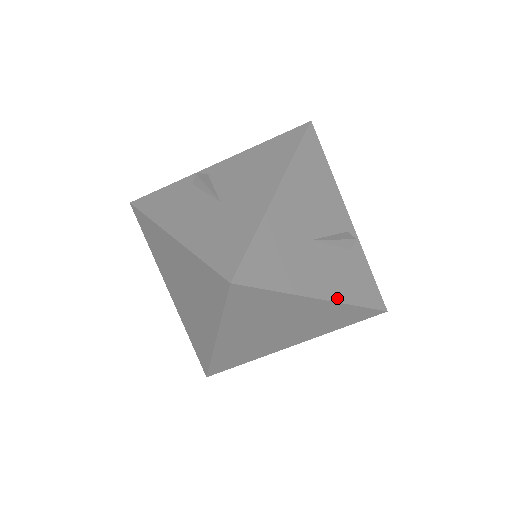
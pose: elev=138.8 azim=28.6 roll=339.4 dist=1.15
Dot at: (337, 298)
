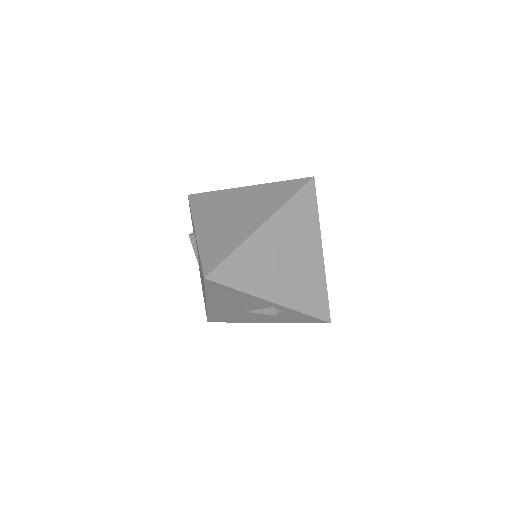
Dot at: (324, 266)
